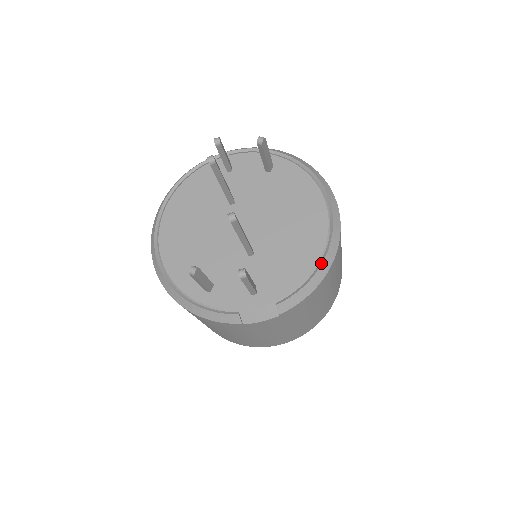
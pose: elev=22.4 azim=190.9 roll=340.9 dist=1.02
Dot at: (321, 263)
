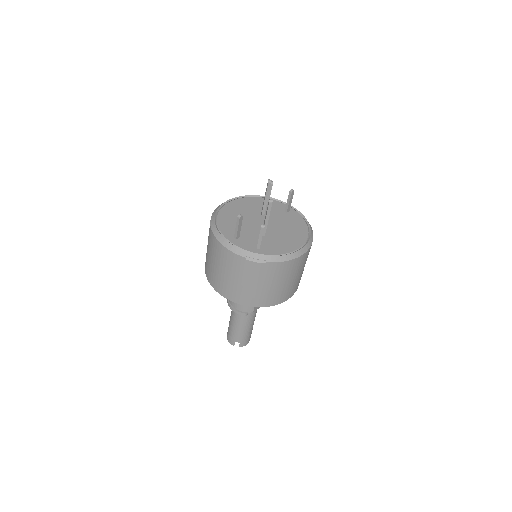
Dot at: (296, 251)
